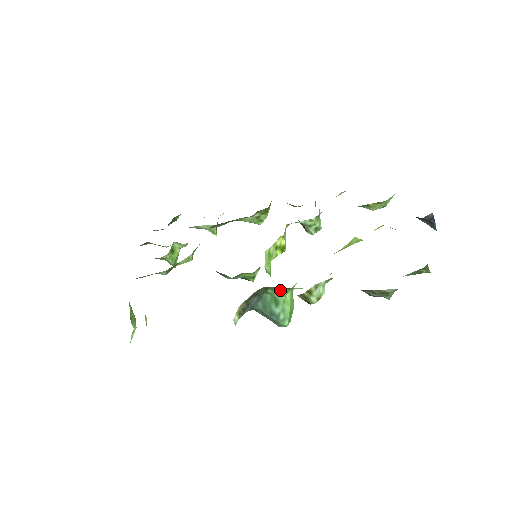
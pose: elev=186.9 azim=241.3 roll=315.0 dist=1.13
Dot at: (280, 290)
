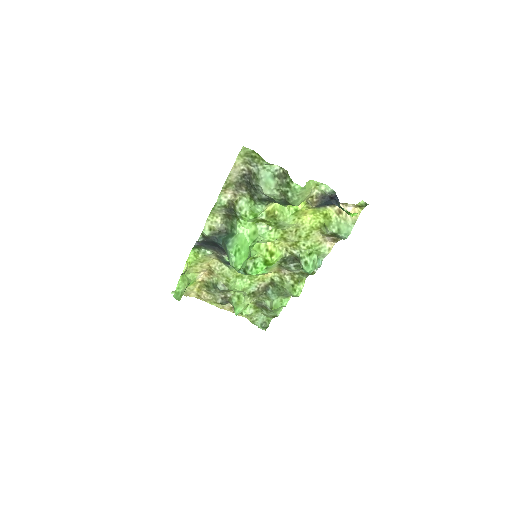
Dot at: (236, 225)
